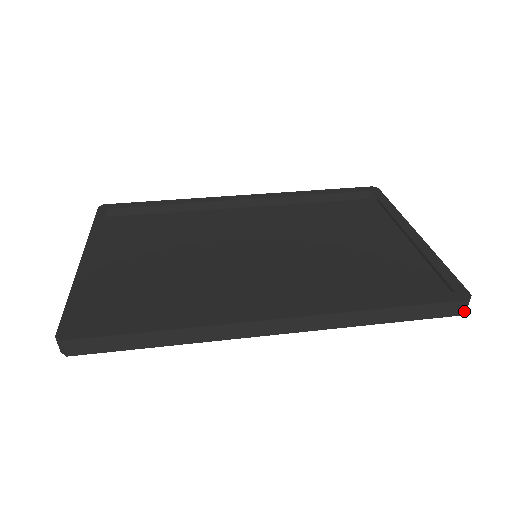
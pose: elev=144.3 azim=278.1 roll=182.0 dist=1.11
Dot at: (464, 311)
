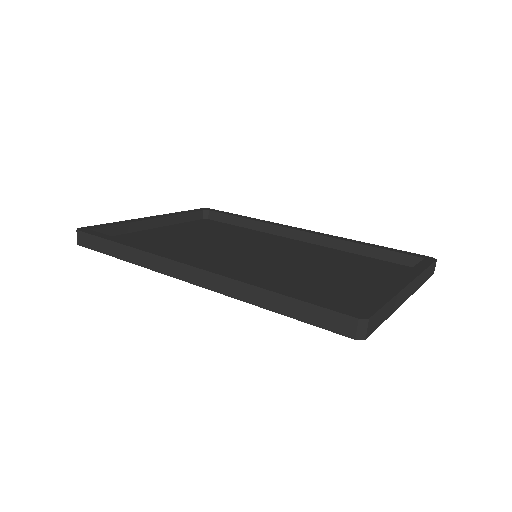
Dot at: (355, 334)
